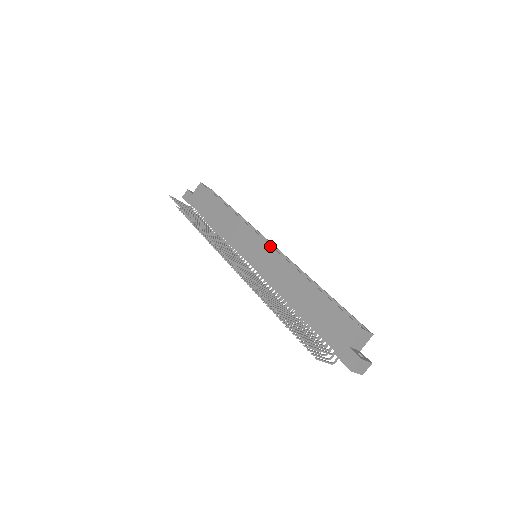
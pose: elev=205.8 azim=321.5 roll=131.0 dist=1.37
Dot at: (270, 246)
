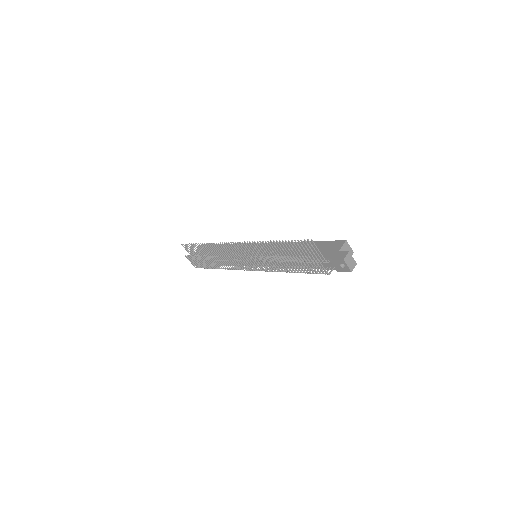
Dot at: (268, 243)
